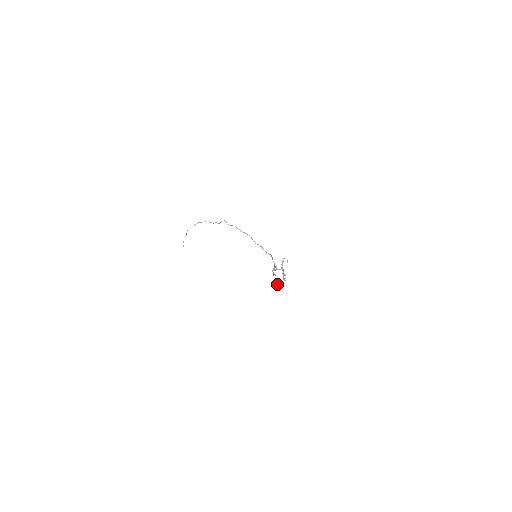
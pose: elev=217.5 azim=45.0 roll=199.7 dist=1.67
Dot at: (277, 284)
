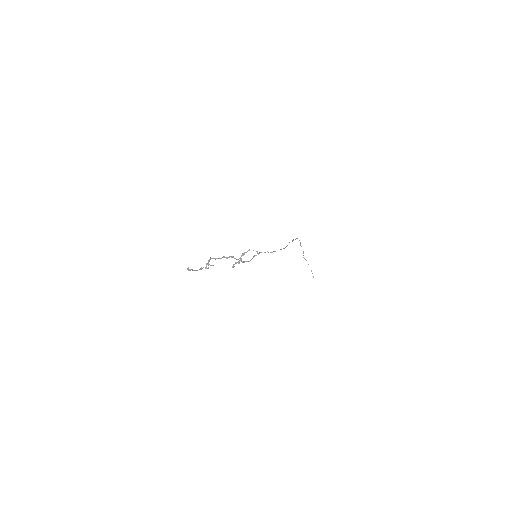
Dot at: (206, 268)
